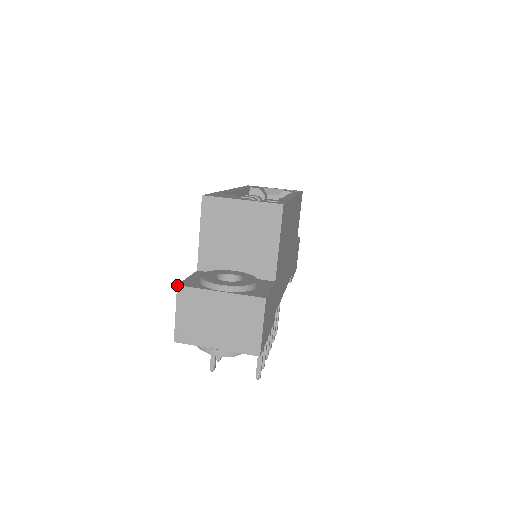
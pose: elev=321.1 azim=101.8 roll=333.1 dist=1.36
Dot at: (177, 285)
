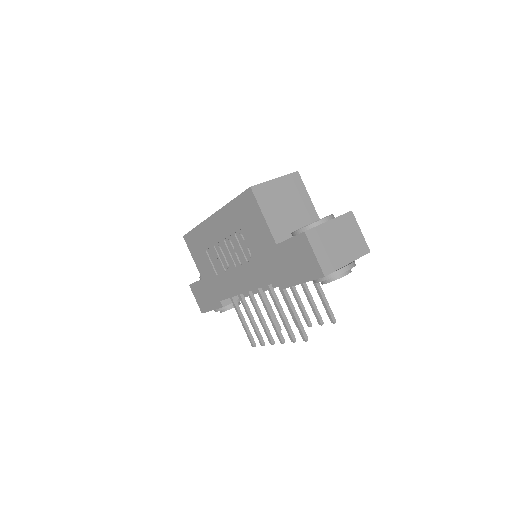
Dot at: (304, 231)
